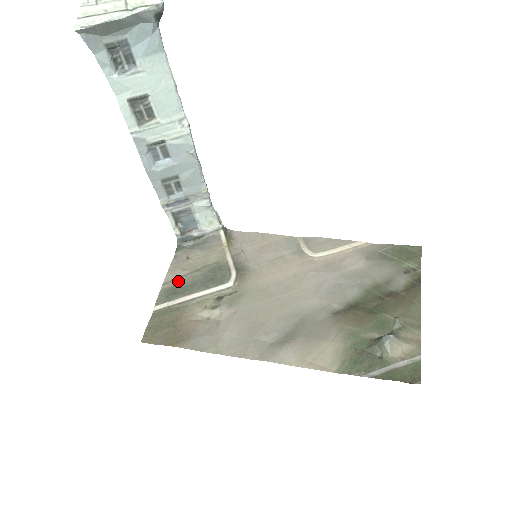
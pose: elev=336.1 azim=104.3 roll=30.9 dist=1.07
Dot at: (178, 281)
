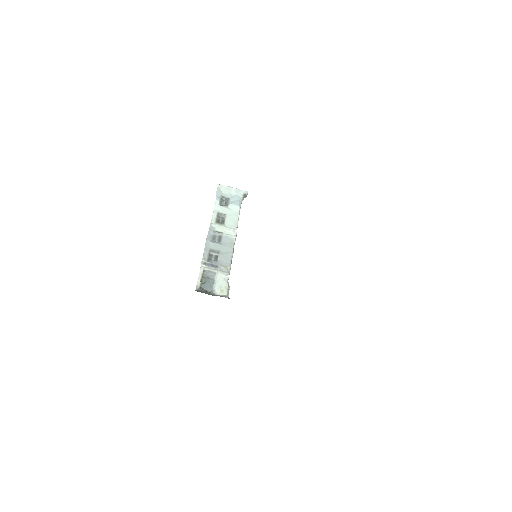
Dot at: occluded
